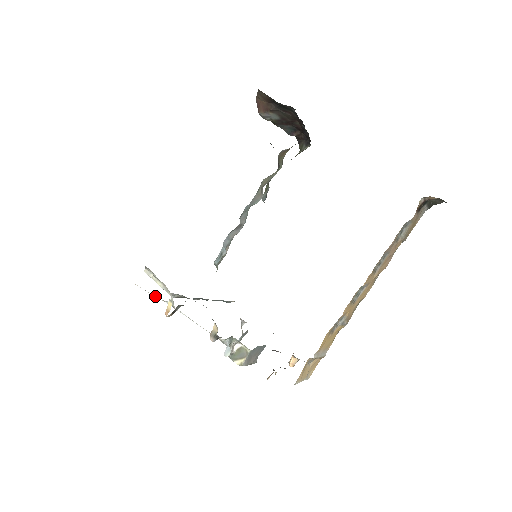
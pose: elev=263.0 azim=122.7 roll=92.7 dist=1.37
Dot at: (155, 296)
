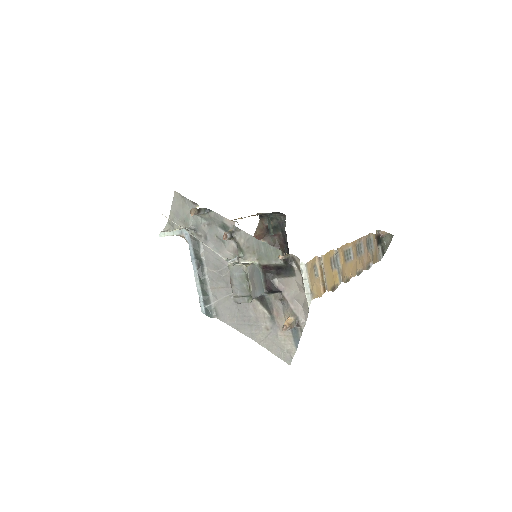
Dot at: (175, 223)
